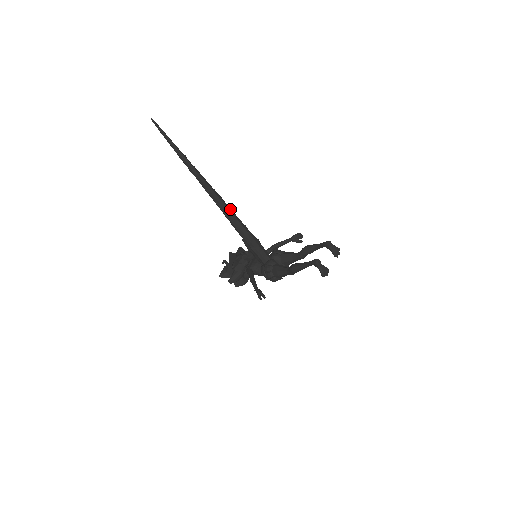
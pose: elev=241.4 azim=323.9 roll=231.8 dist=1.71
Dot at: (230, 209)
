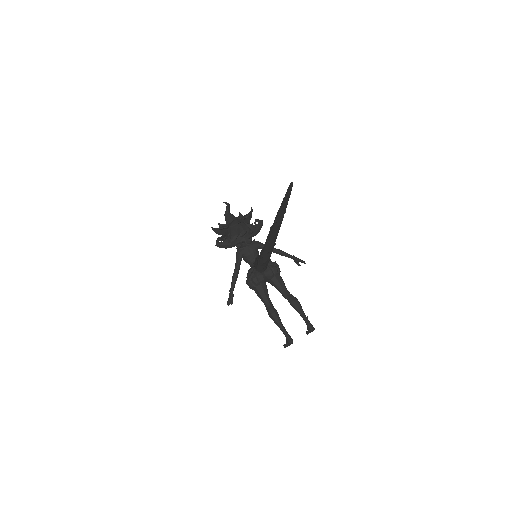
Dot at: occluded
